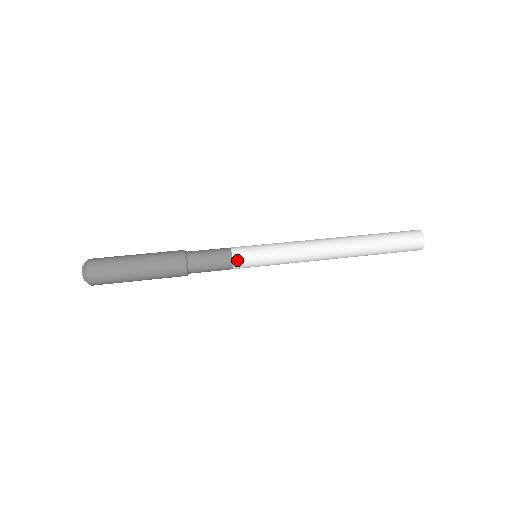
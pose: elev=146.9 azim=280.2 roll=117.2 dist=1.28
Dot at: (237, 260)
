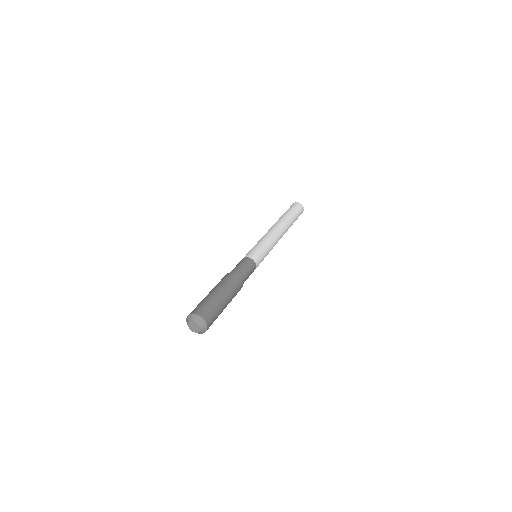
Dot at: (256, 261)
